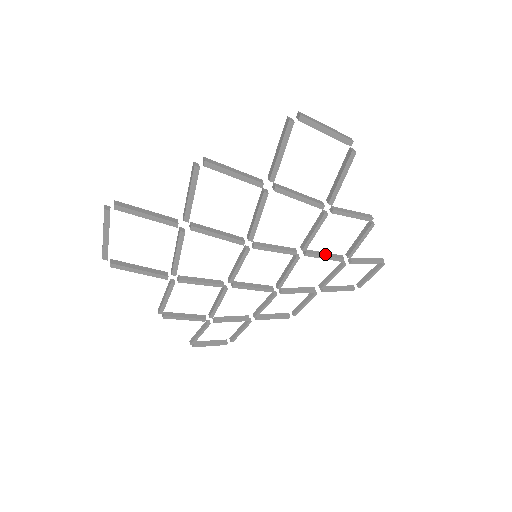
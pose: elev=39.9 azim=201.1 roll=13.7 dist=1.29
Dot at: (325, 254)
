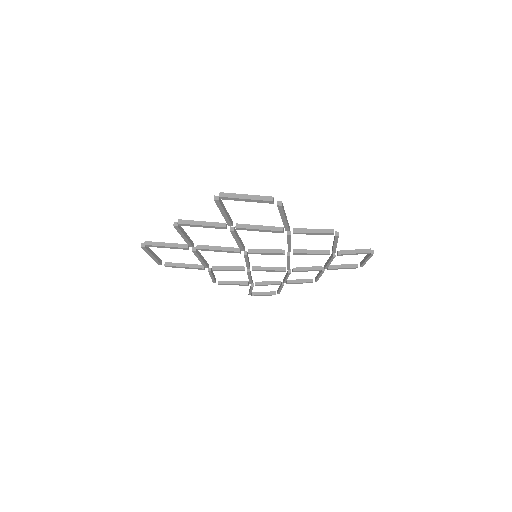
Dot at: (311, 251)
